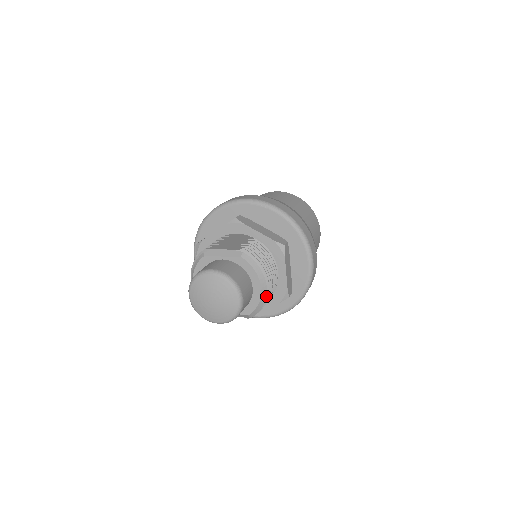
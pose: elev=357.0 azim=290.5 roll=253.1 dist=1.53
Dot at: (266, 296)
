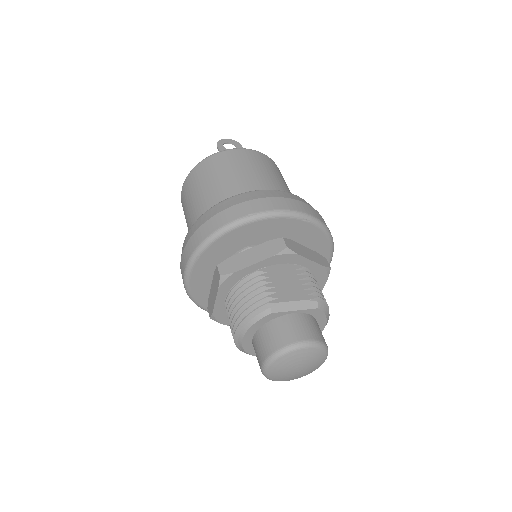
Dot at: occluded
